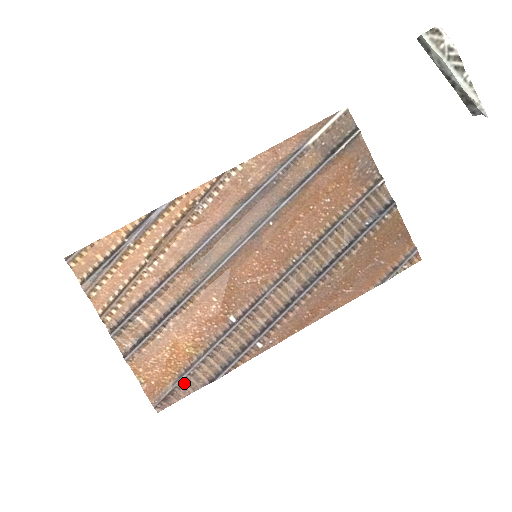
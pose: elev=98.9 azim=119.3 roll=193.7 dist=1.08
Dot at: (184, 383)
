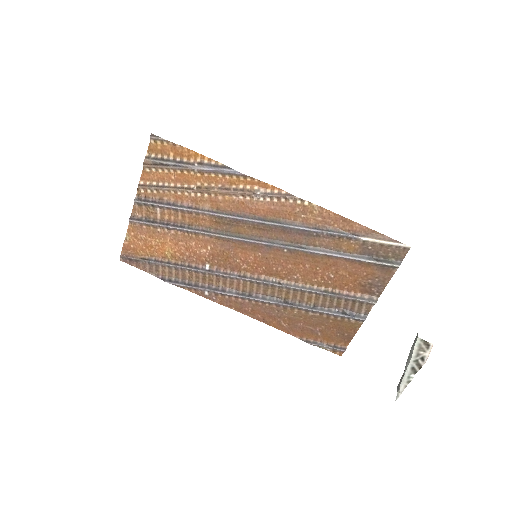
Dot at: (148, 264)
